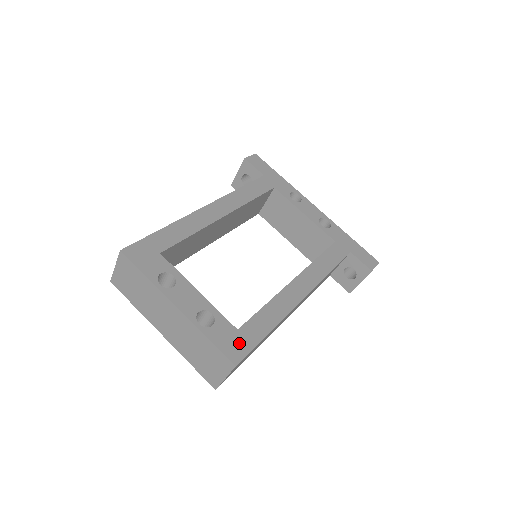
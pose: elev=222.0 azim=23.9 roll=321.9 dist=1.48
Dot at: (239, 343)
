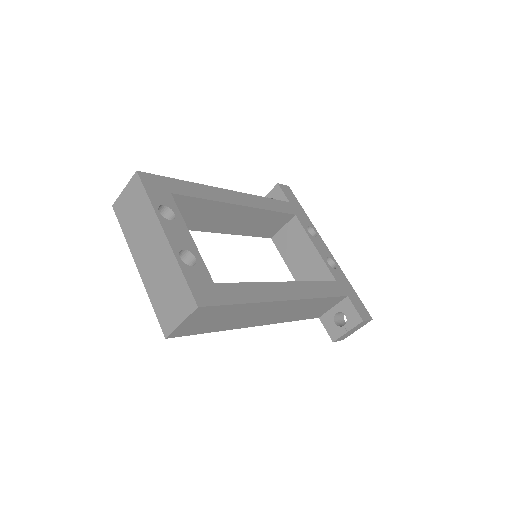
Dot at: (210, 293)
